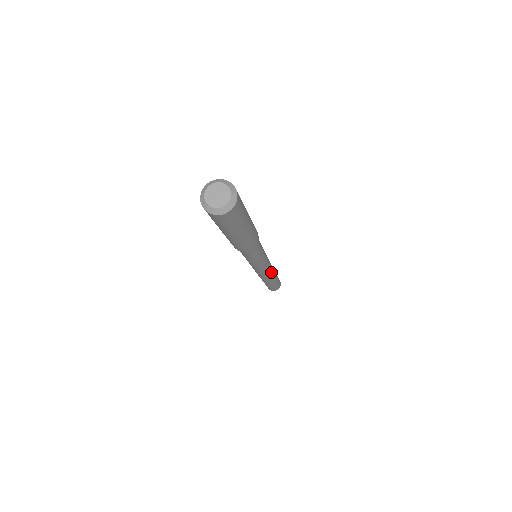
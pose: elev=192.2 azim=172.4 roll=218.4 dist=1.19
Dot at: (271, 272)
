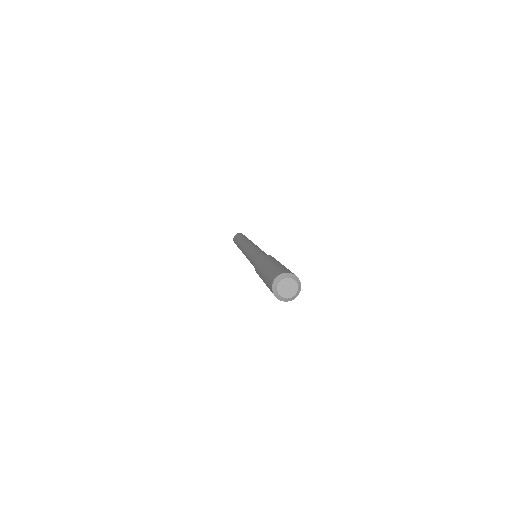
Dot at: occluded
